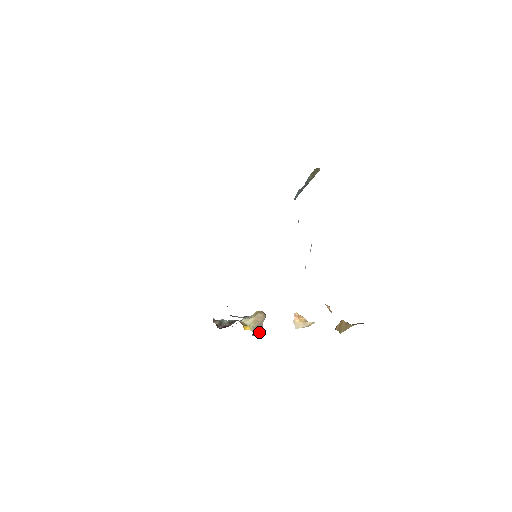
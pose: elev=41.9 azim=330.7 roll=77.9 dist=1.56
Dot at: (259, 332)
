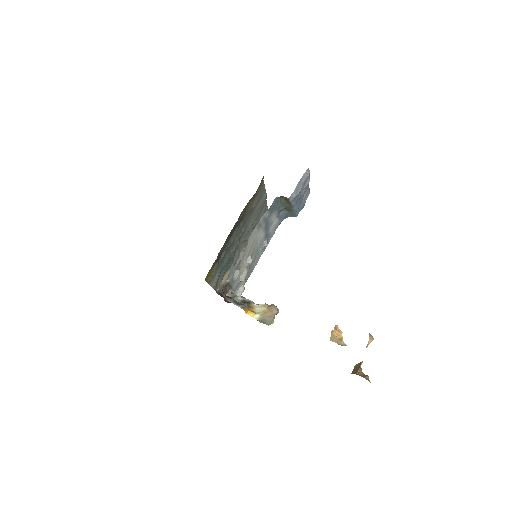
Dot at: (268, 323)
